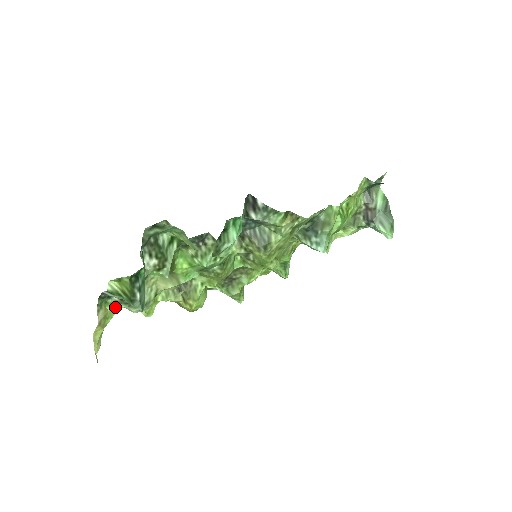
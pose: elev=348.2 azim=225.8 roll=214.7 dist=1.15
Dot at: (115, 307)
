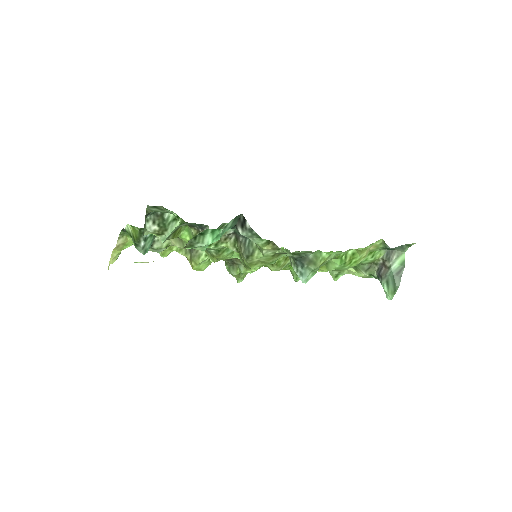
Dot at: occluded
